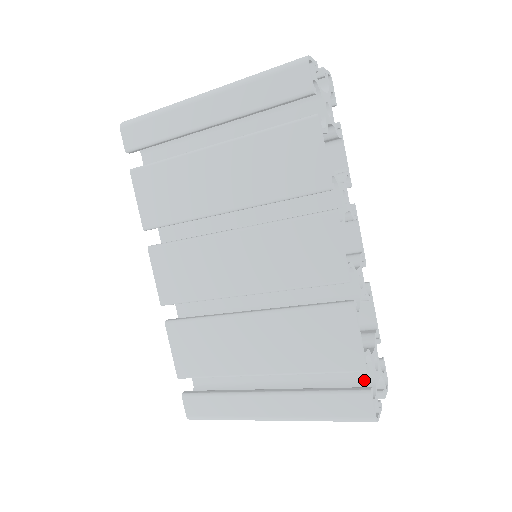
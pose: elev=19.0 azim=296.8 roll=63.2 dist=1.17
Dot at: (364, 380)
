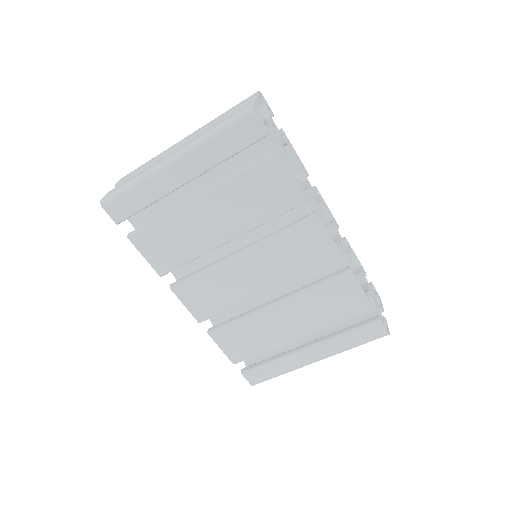
Dot at: (370, 310)
